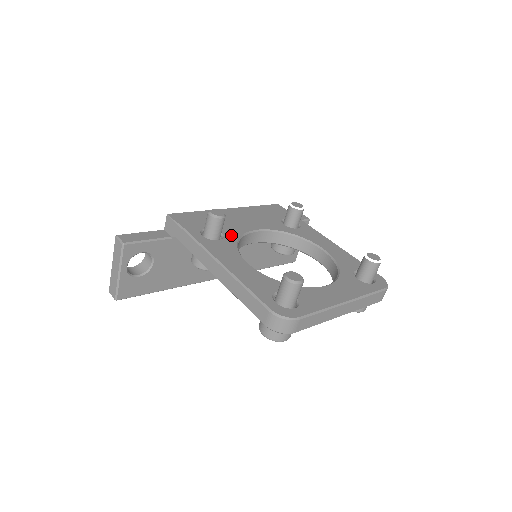
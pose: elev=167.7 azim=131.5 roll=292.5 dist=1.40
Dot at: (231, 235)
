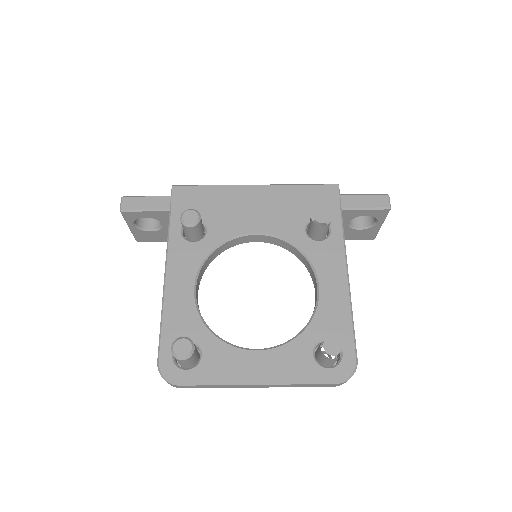
Dot at: (215, 236)
